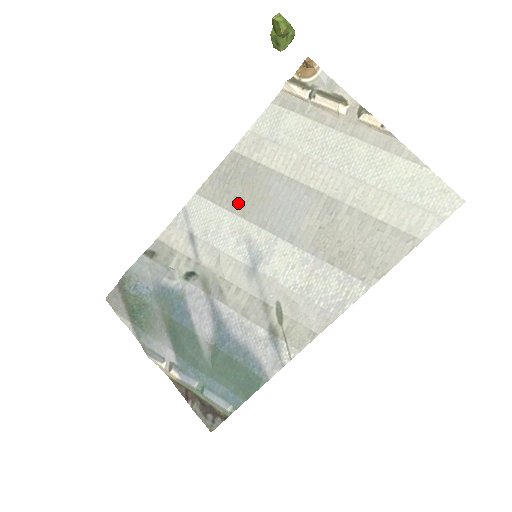
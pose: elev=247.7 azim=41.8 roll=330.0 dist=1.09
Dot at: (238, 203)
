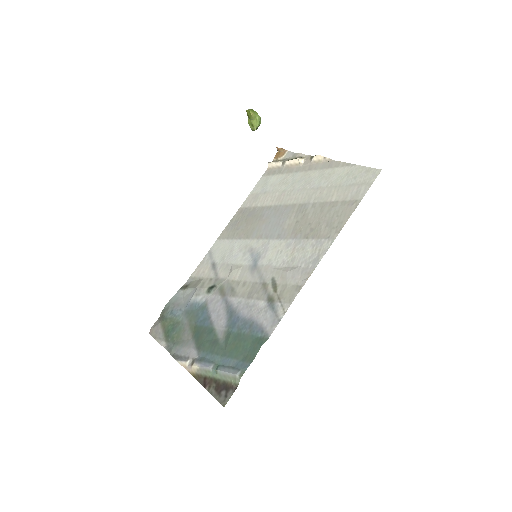
Dot at: (244, 232)
